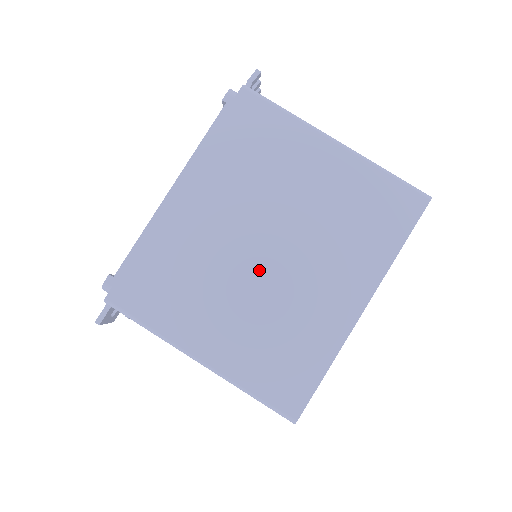
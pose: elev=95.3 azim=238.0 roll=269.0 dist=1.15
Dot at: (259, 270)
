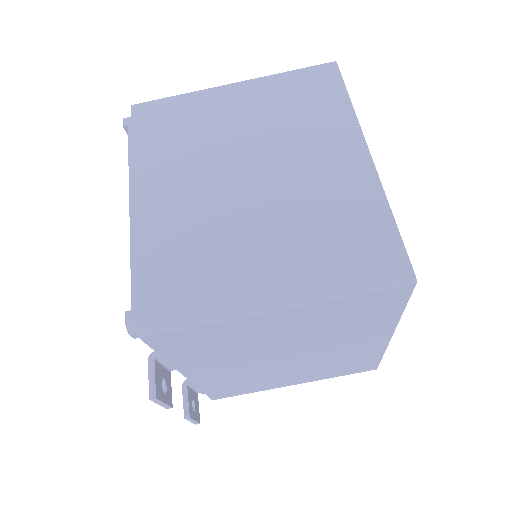
Dot at: (257, 196)
